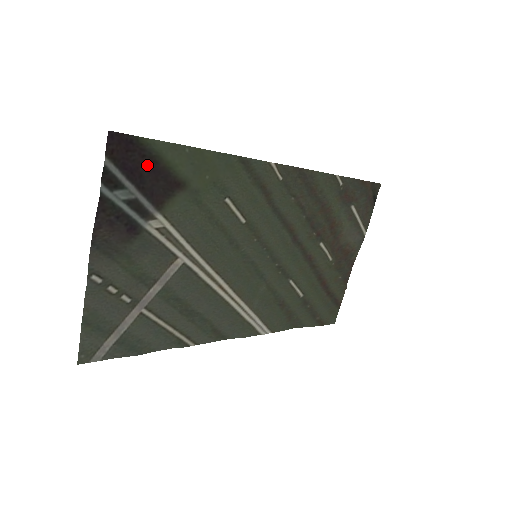
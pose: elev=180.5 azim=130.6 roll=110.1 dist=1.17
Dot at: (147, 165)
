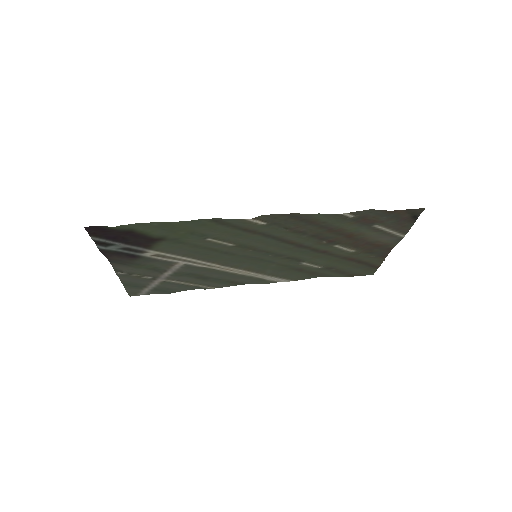
Dot at: (125, 234)
